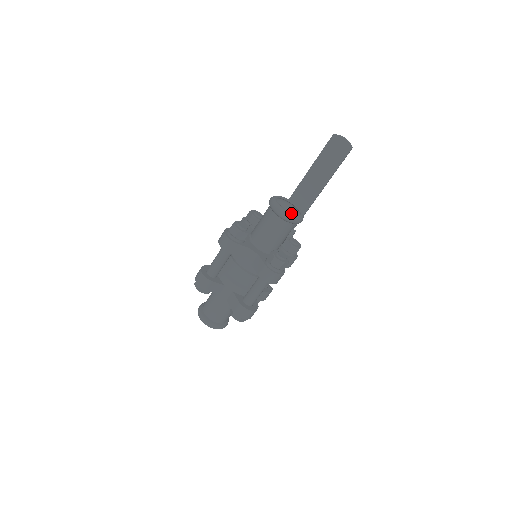
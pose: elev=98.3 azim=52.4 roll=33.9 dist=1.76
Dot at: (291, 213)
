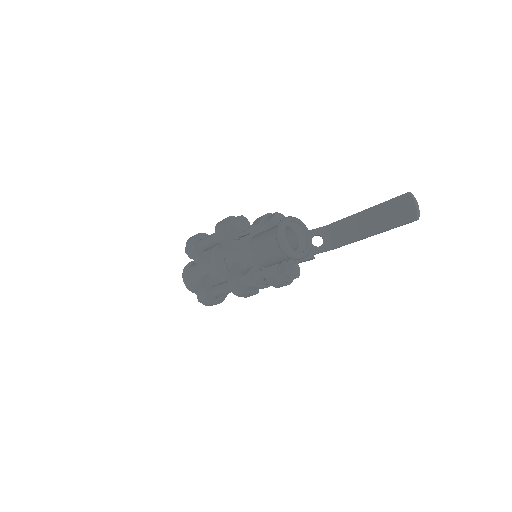
Dot at: (289, 246)
